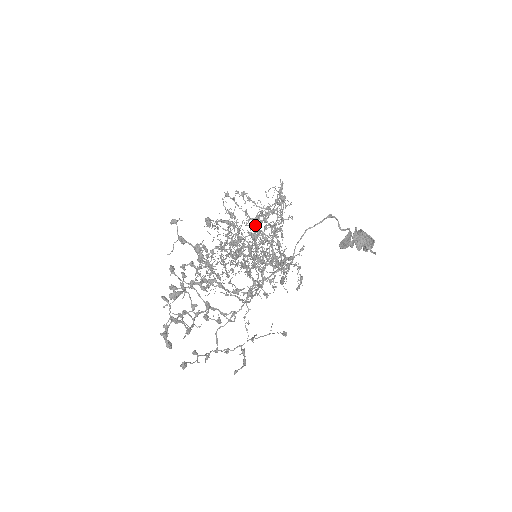
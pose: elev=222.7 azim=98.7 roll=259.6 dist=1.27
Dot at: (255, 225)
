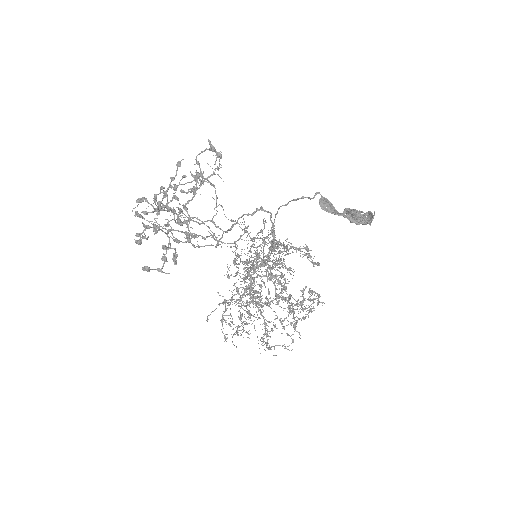
Dot at: occluded
